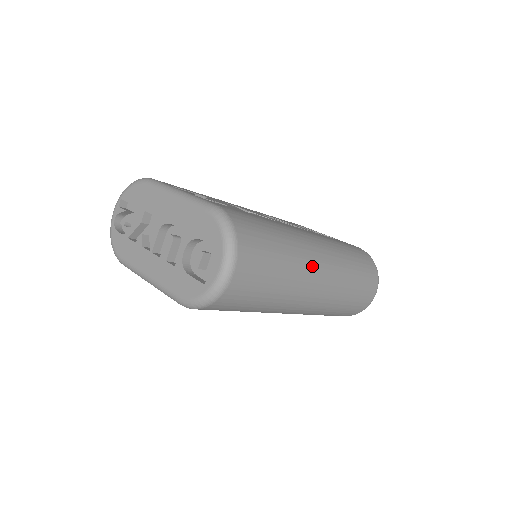
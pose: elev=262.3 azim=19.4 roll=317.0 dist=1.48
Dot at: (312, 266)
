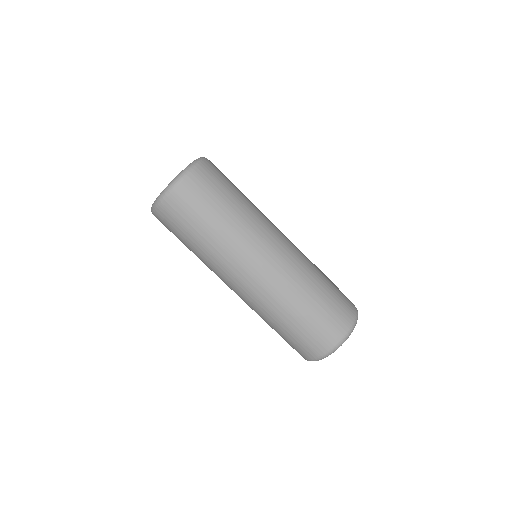
Dot at: (257, 244)
